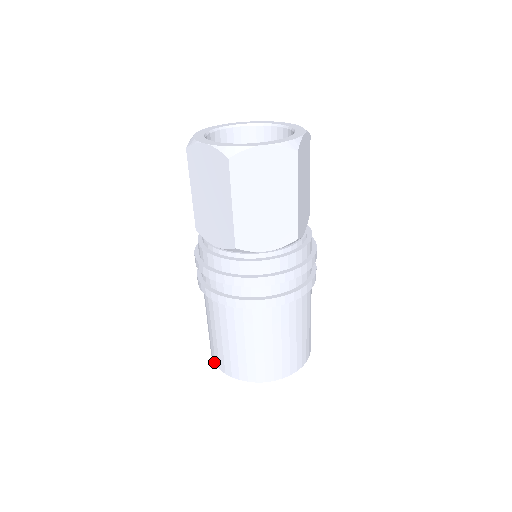
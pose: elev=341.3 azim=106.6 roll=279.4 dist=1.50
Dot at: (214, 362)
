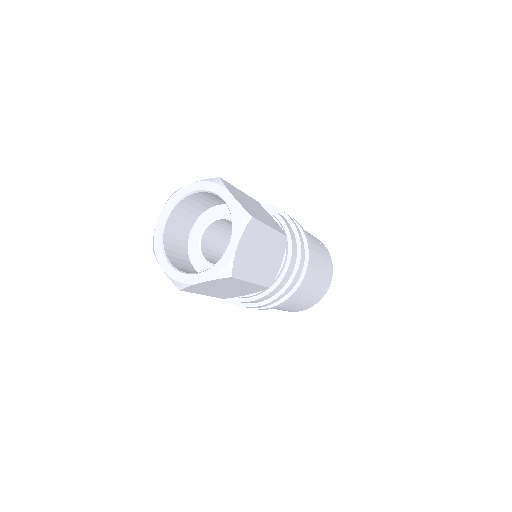
Dot at: occluded
